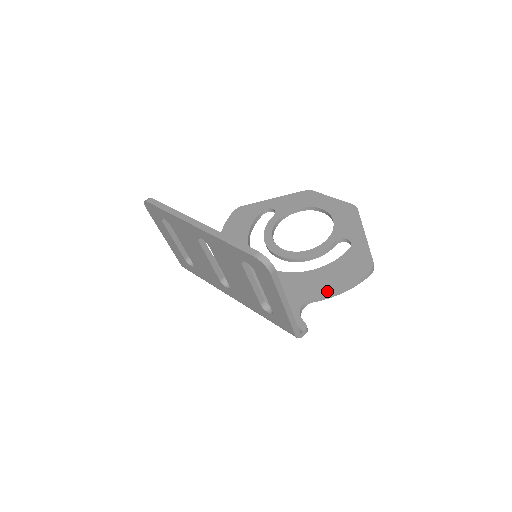
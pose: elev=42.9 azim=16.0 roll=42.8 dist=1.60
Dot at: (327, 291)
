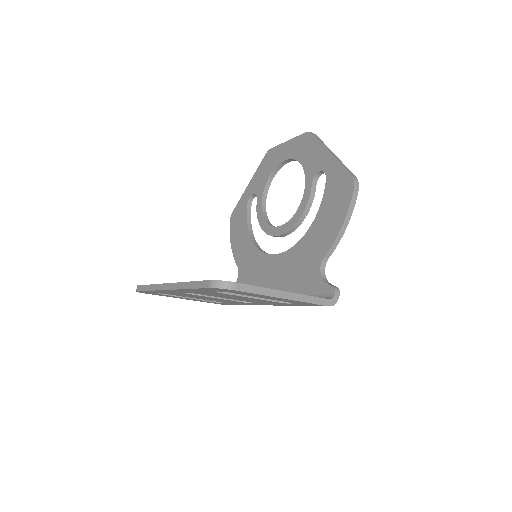
Dot at: (331, 239)
